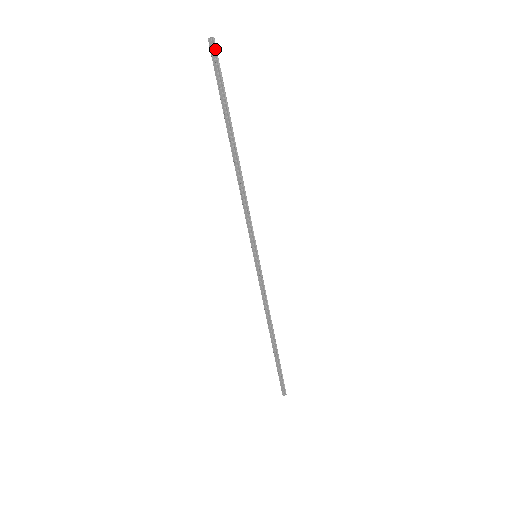
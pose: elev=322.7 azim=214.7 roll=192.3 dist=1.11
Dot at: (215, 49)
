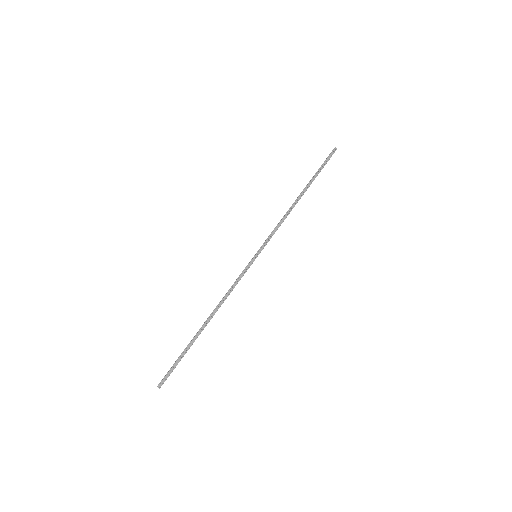
Dot at: (333, 153)
